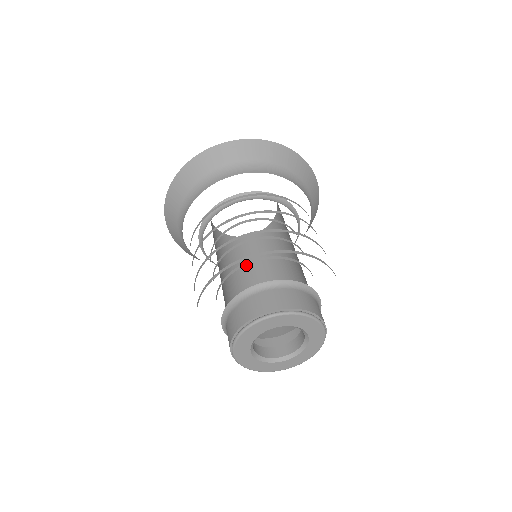
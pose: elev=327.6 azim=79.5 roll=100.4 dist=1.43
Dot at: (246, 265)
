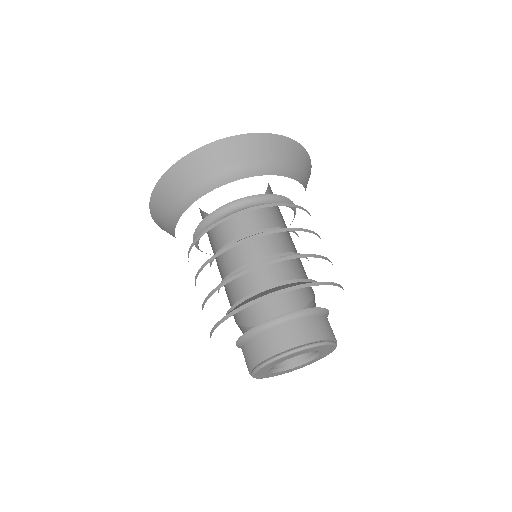
Dot at: (234, 253)
